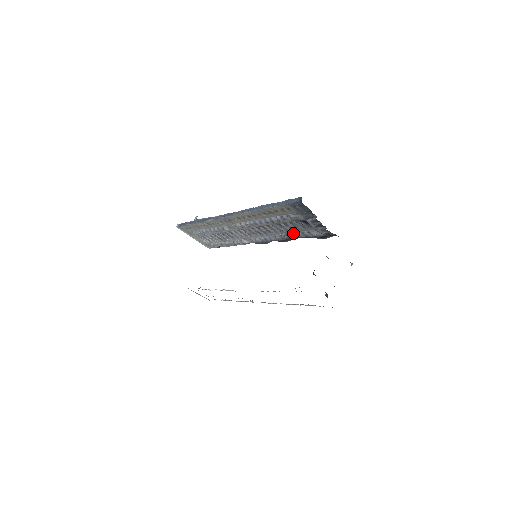
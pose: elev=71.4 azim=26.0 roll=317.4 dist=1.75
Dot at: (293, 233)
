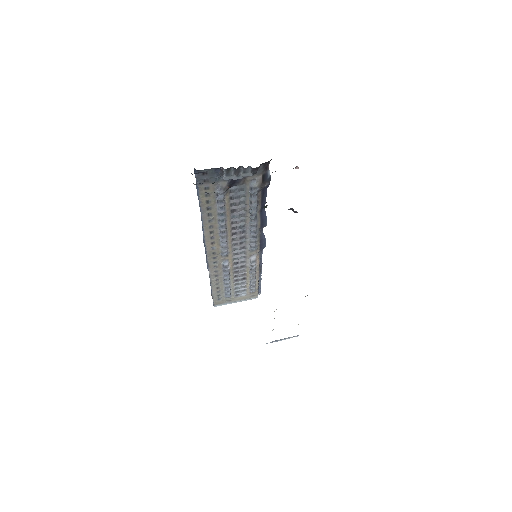
Dot at: (249, 205)
